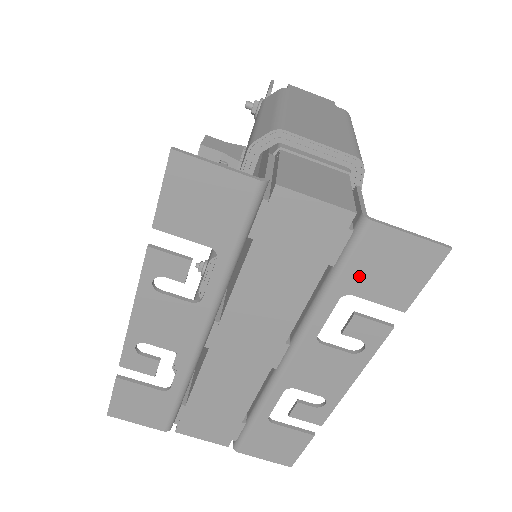
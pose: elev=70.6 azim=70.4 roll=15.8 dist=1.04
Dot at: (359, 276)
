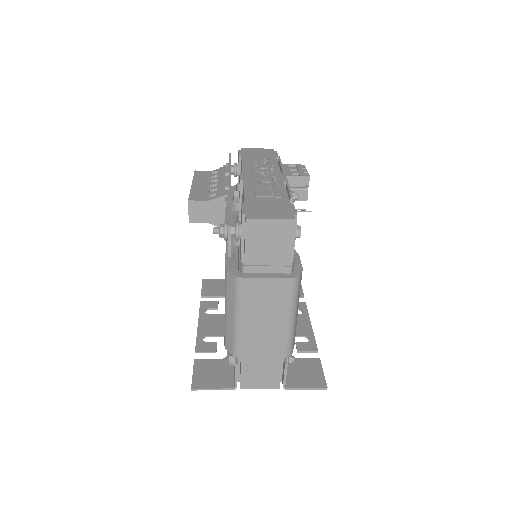
Dot at: (292, 368)
